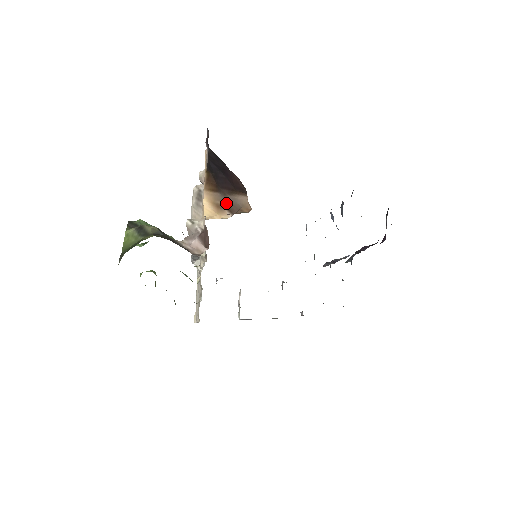
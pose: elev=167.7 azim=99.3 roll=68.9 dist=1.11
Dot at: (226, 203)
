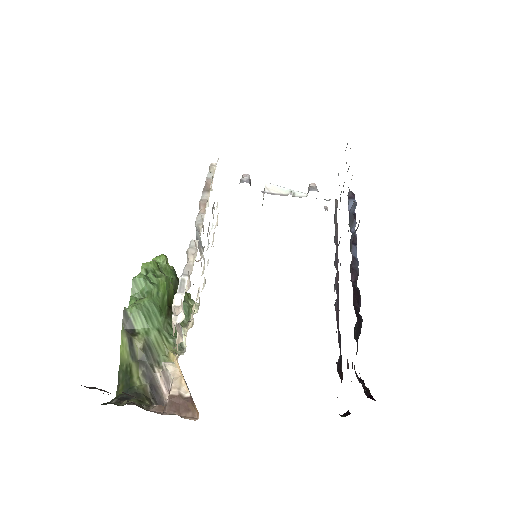
Dot at: occluded
